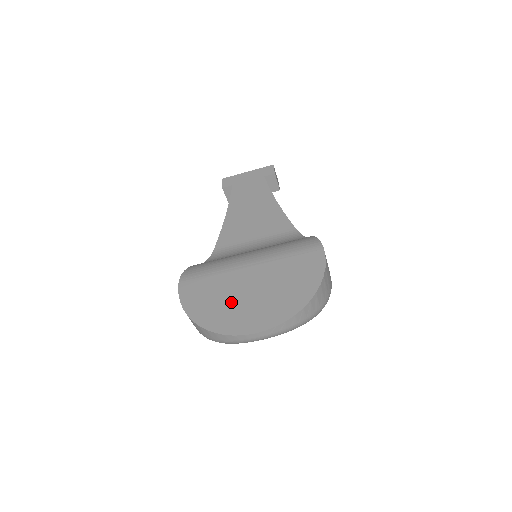
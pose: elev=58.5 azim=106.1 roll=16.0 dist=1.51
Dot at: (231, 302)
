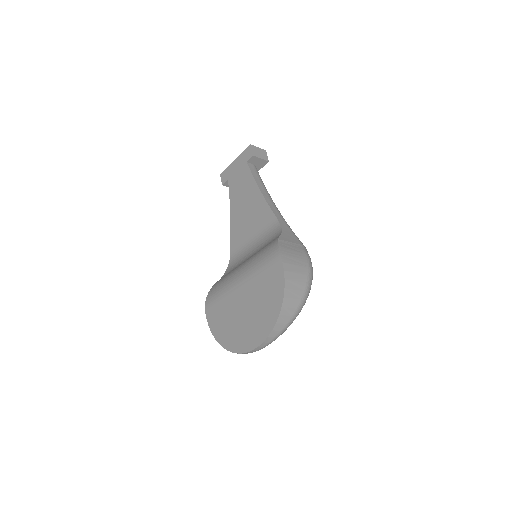
Dot at: (235, 323)
